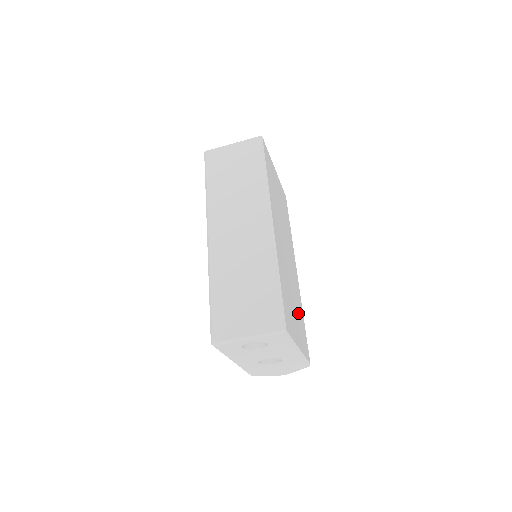
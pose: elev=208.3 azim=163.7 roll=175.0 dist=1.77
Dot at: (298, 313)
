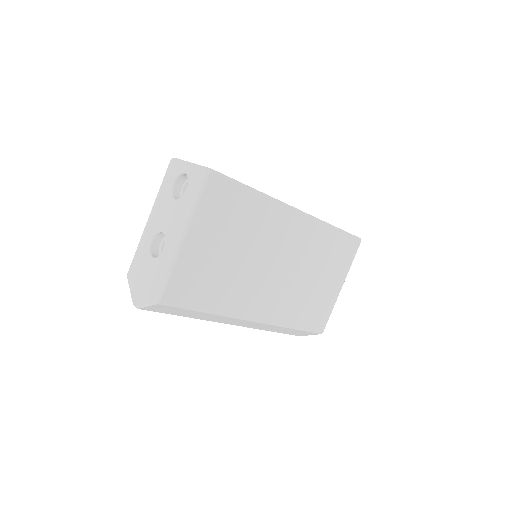
Dot at: (218, 274)
